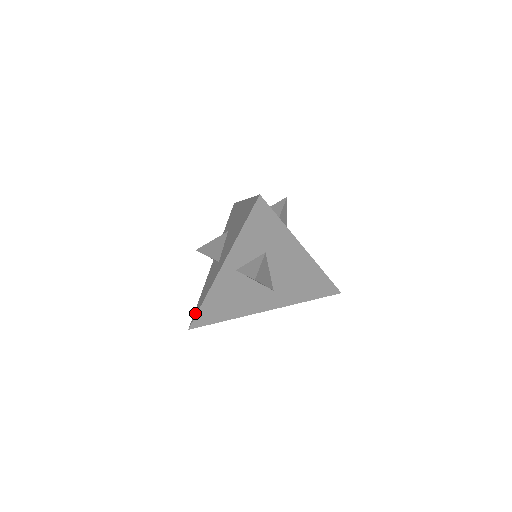
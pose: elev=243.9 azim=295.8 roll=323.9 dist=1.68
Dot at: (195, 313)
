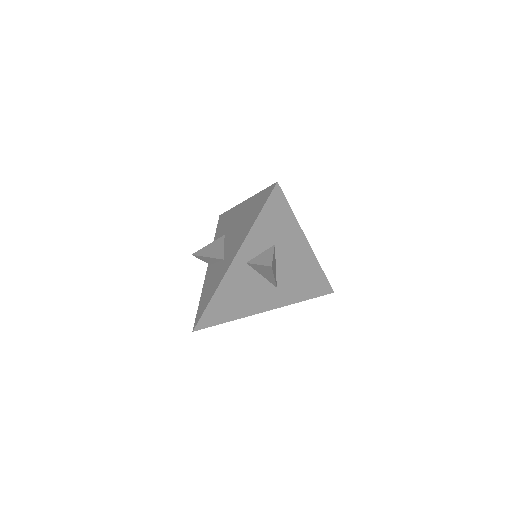
Dot at: (199, 314)
